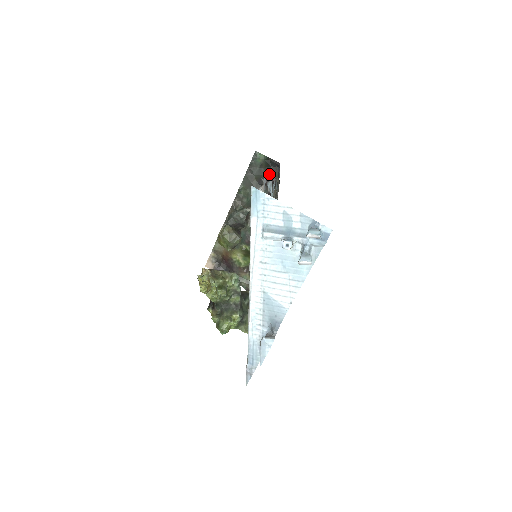
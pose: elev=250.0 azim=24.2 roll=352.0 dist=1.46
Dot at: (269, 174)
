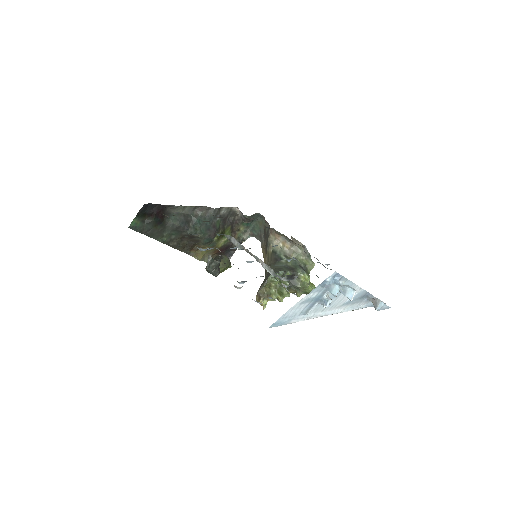
Dot at: (154, 214)
